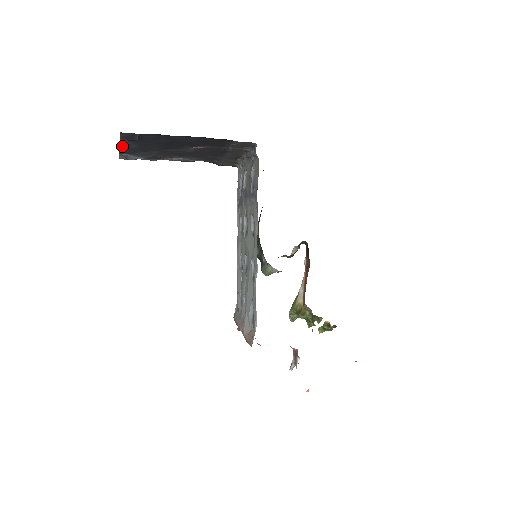
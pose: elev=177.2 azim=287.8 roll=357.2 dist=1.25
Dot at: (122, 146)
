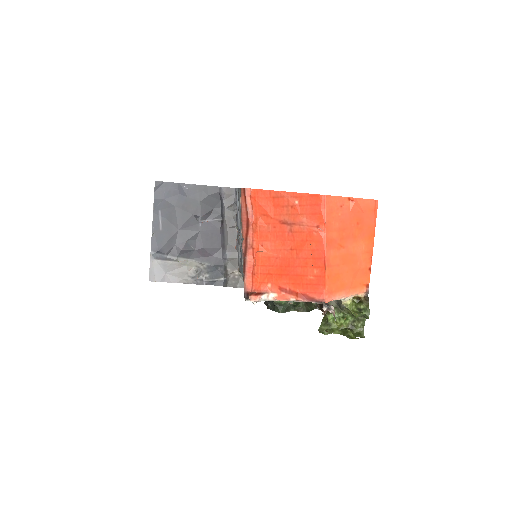
Dot at: (154, 230)
